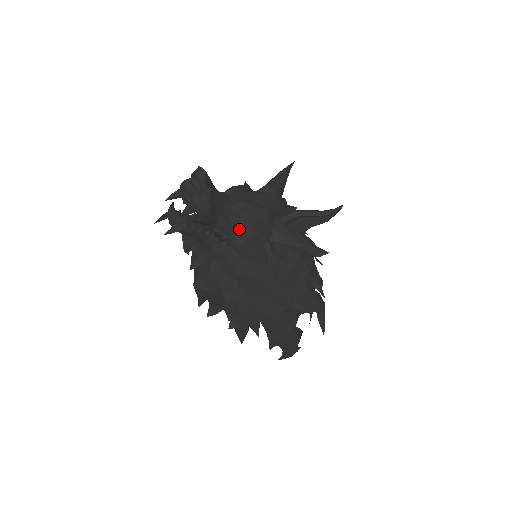
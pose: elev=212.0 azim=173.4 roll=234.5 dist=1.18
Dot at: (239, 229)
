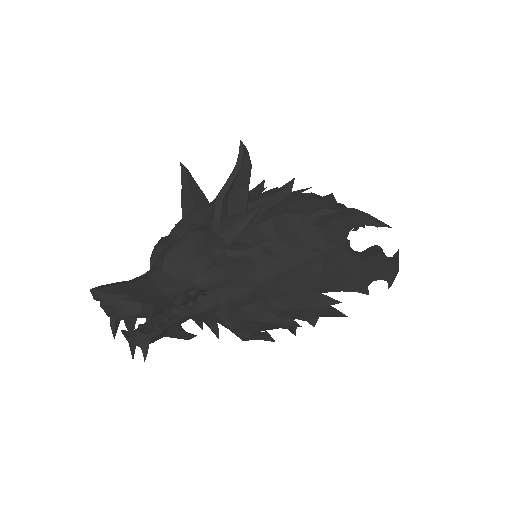
Dot at: (191, 276)
